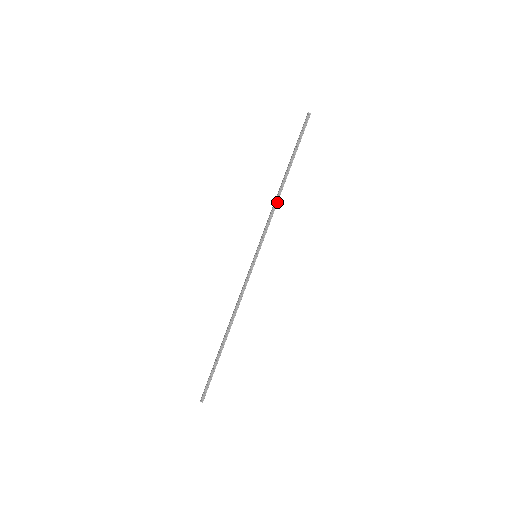
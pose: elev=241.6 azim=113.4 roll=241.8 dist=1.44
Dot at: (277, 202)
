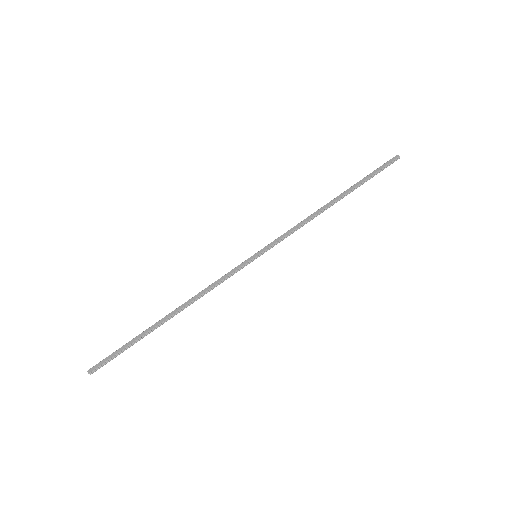
Dot at: (313, 218)
